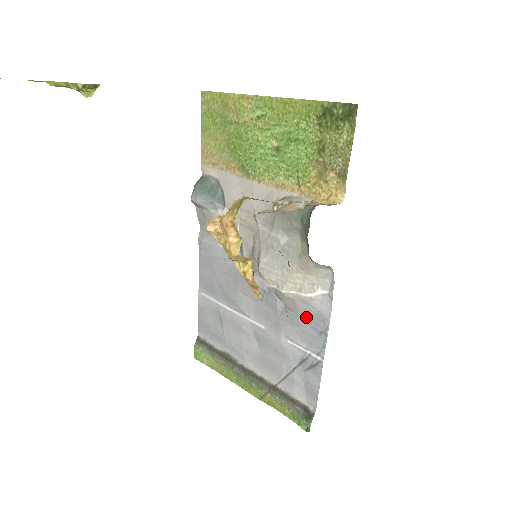
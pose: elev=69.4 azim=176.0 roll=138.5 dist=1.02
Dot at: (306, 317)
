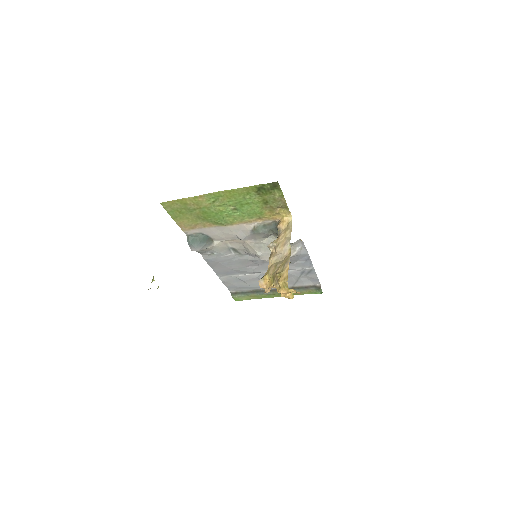
Dot at: (296, 259)
